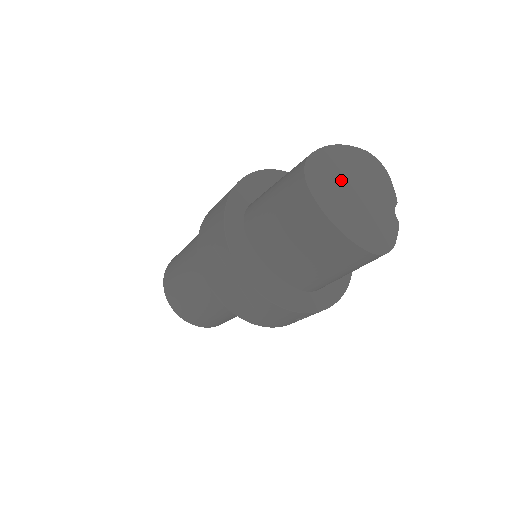
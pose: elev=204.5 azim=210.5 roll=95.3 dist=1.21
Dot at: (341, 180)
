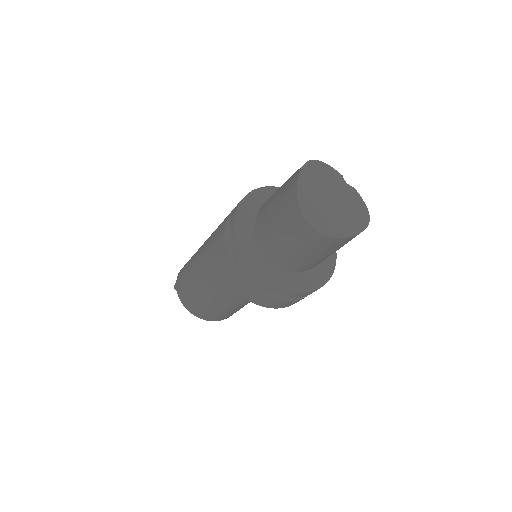
Dot at: (321, 204)
